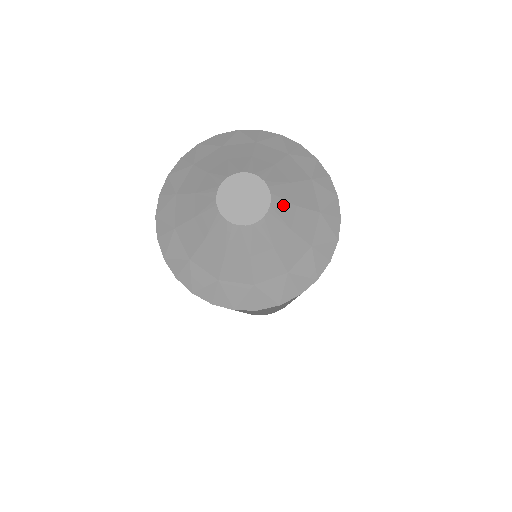
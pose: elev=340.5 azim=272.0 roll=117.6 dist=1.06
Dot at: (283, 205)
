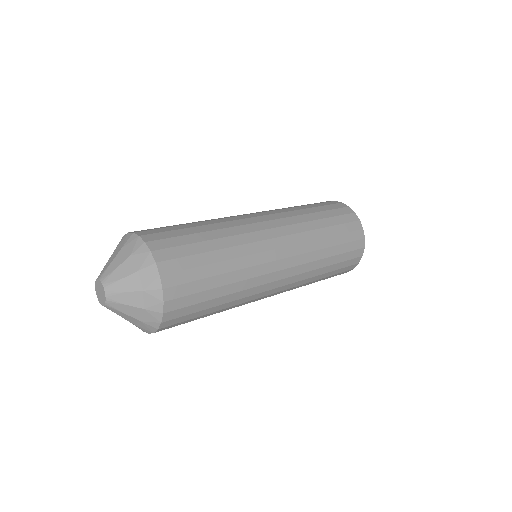
Dot at: (112, 285)
